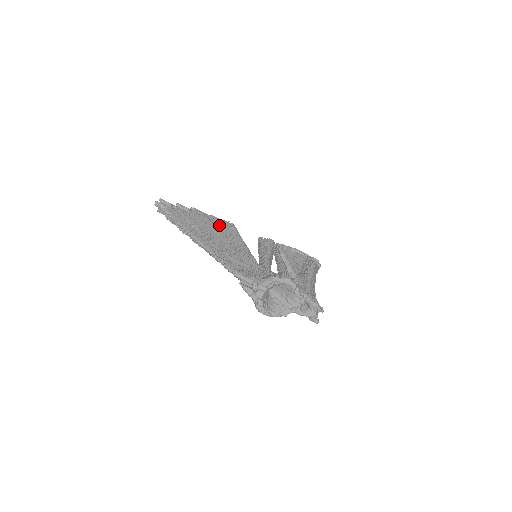
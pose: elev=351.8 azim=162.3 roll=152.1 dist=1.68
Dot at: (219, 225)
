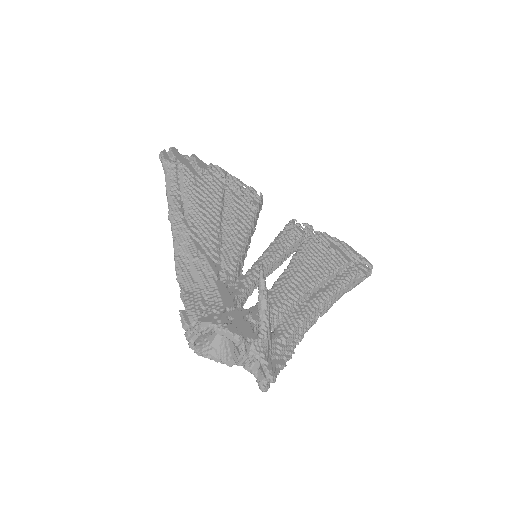
Dot at: (231, 198)
